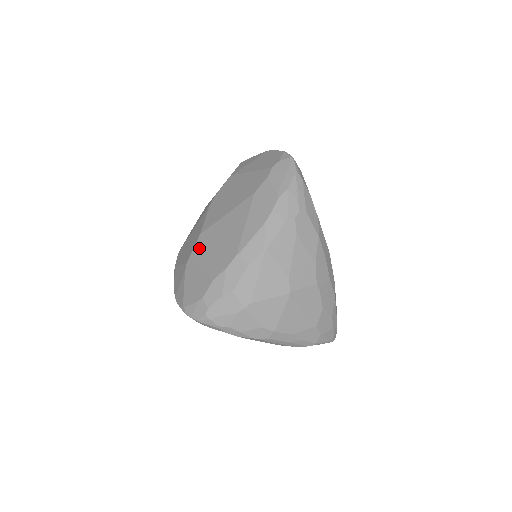
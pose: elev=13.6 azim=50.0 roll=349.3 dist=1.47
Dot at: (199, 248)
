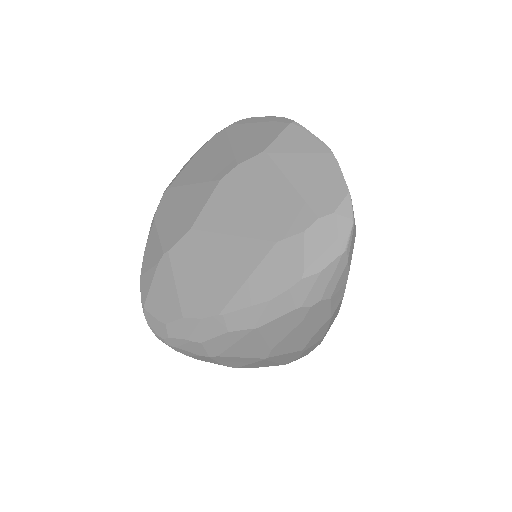
Dot at: (183, 251)
